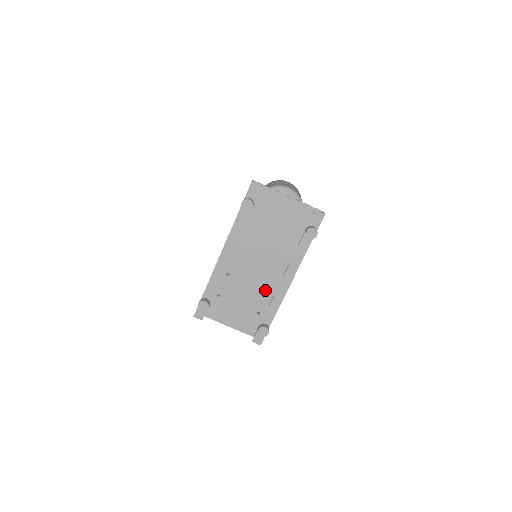
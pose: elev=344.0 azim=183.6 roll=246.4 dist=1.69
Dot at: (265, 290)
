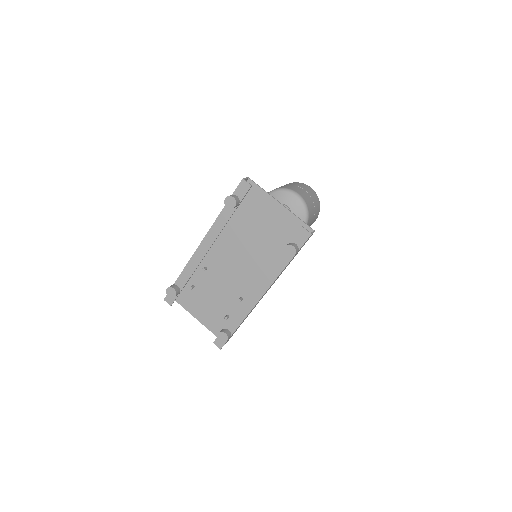
Dot at: (239, 295)
